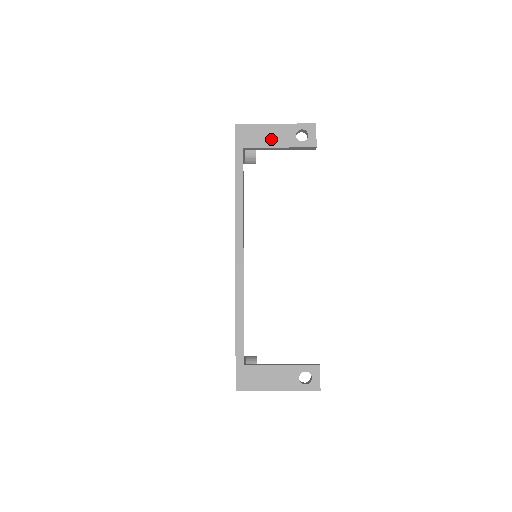
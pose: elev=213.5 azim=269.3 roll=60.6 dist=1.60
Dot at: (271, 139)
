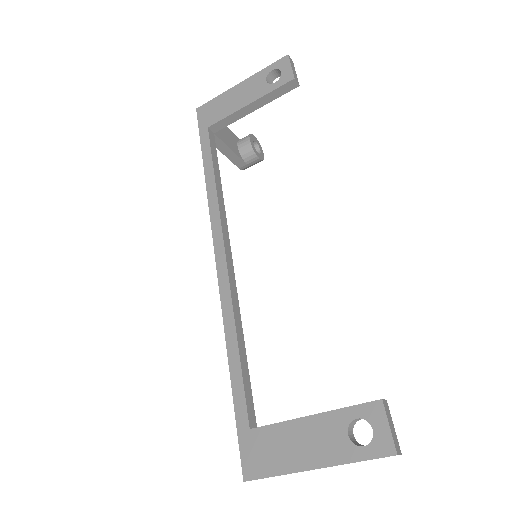
Dot at: (237, 101)
